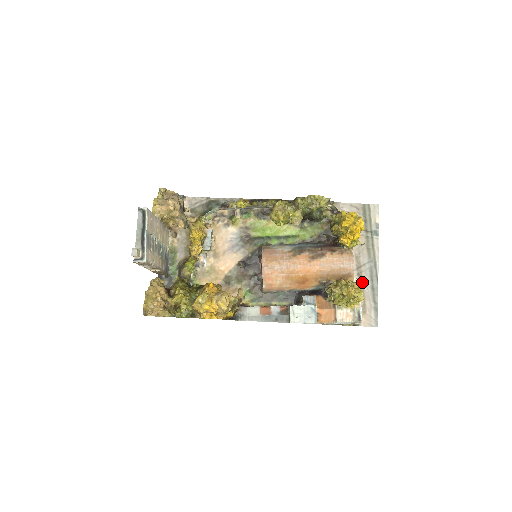
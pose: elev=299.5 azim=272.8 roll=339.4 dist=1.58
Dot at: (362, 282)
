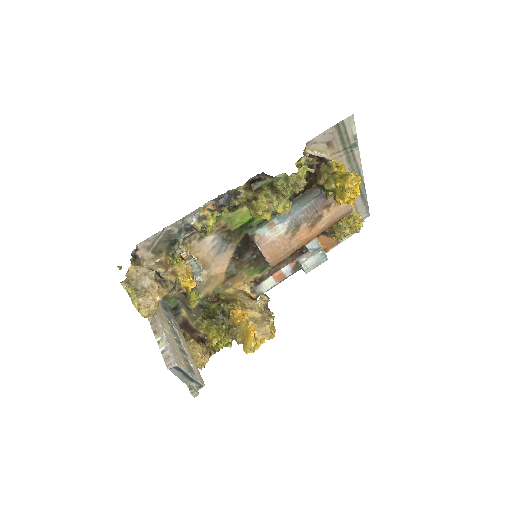
Dot at: occluded
